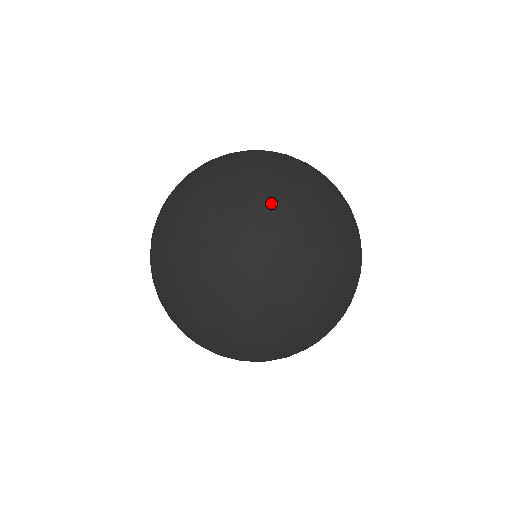
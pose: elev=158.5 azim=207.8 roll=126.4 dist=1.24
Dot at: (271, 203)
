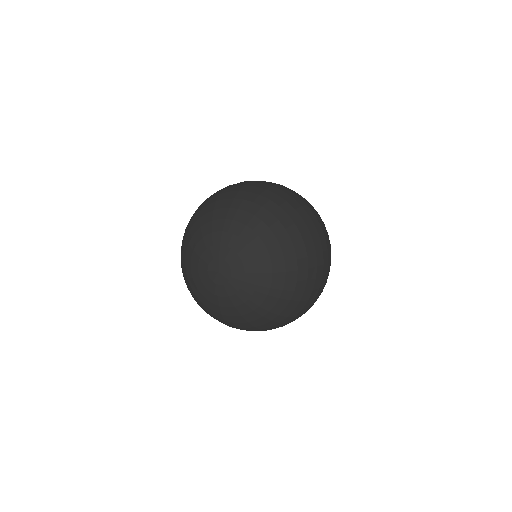
Dot at: (296, 263)
